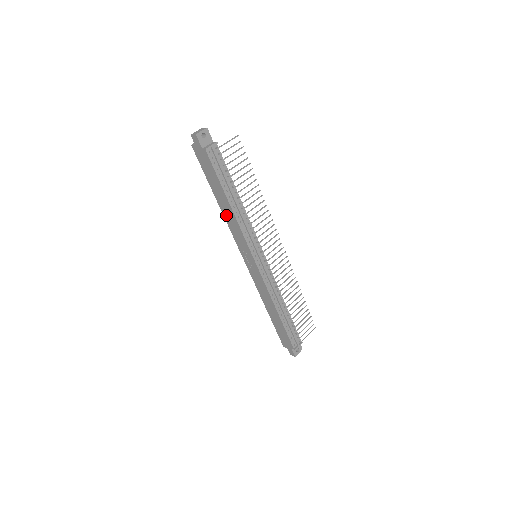
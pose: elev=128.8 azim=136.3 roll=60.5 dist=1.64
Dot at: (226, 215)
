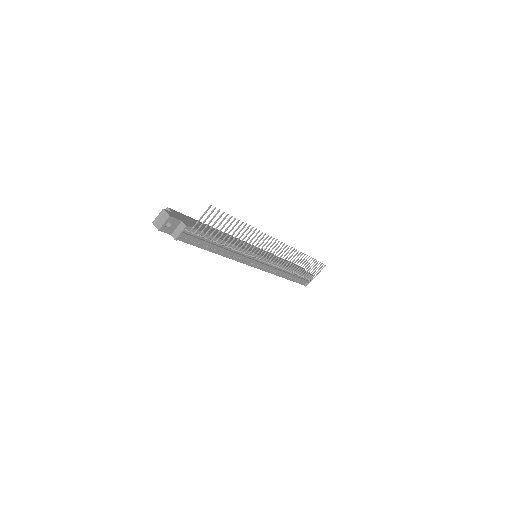
Dot at: occluded
